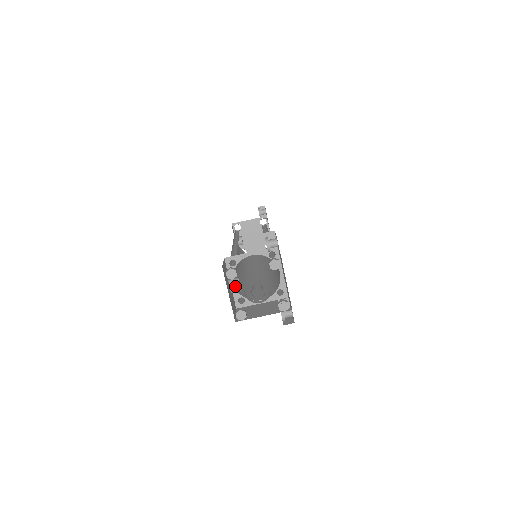
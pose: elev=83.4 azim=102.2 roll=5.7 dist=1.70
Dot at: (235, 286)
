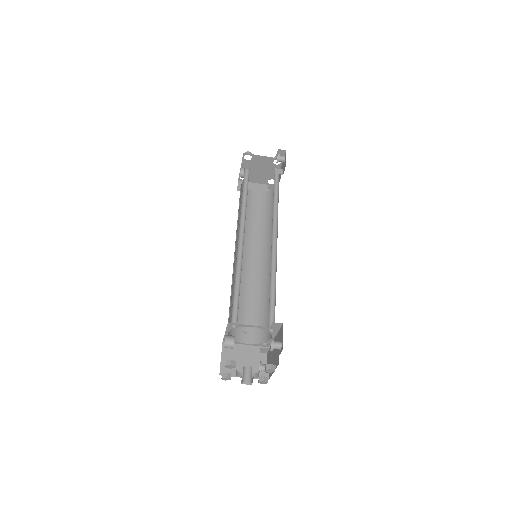
Dot at: (229, 347)
